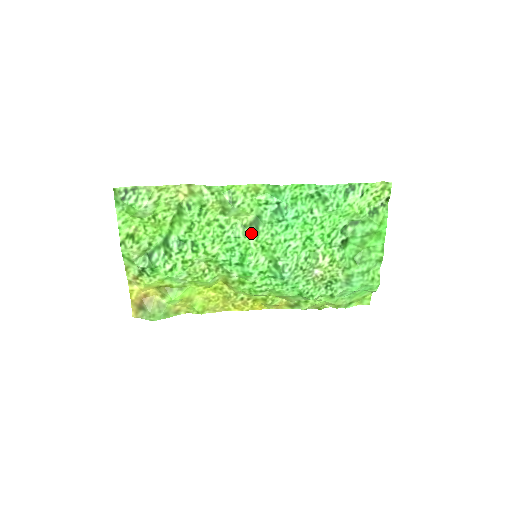
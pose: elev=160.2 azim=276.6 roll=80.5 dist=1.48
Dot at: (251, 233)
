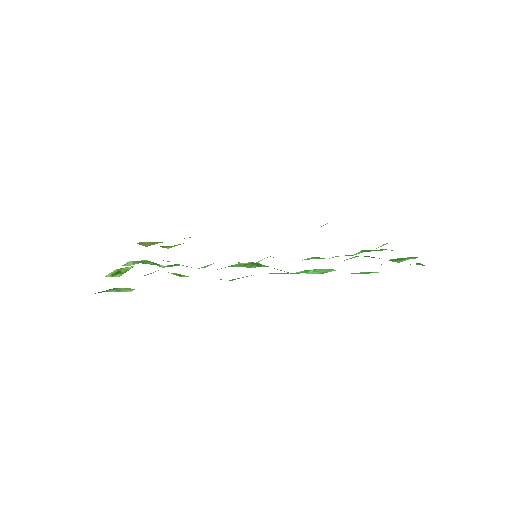
Dot at: (252, 267)
